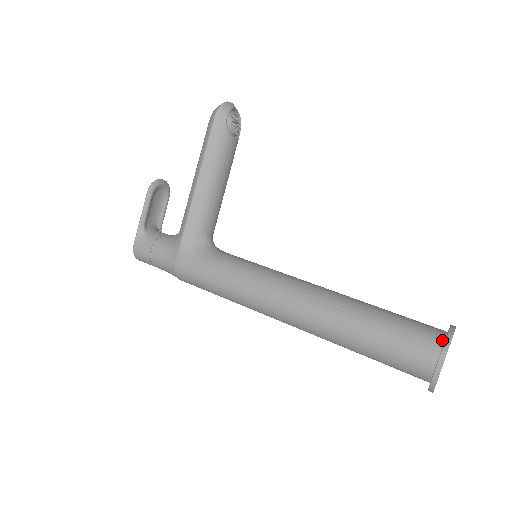
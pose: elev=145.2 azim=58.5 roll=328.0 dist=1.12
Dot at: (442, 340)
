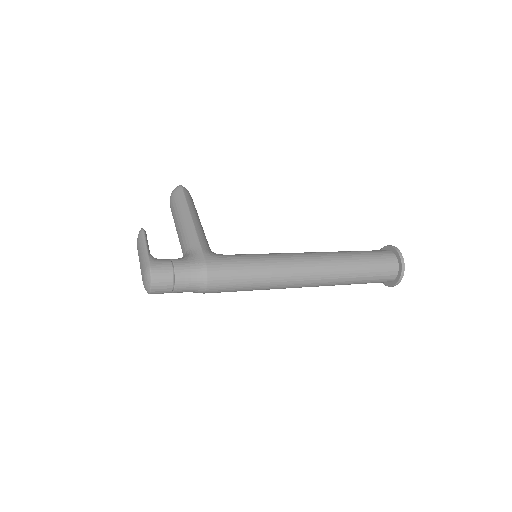
Dot at: occluded
